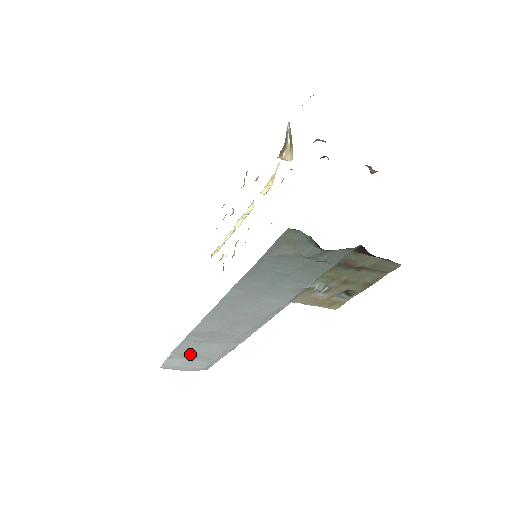
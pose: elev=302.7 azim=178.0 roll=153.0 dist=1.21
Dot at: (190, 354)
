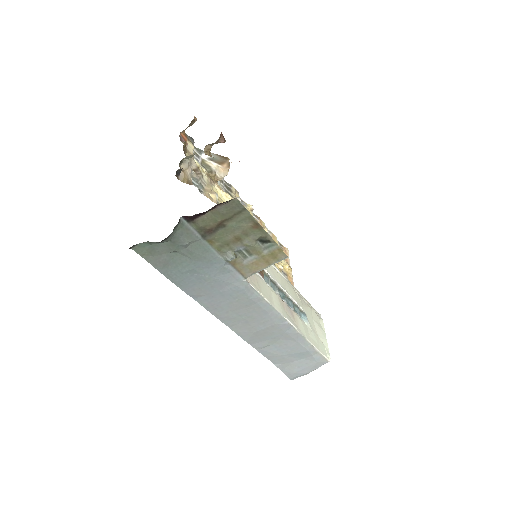
Dot at: (285, 357)
